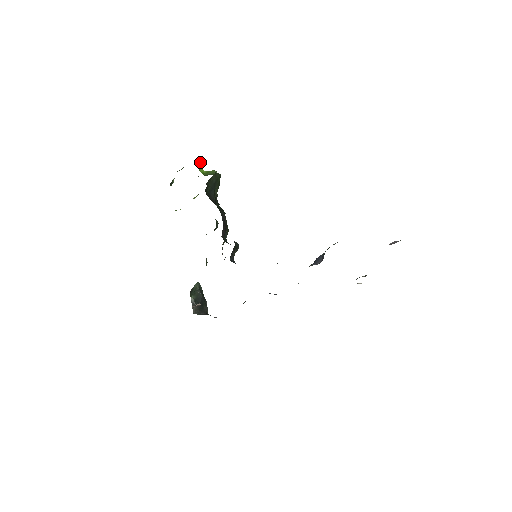
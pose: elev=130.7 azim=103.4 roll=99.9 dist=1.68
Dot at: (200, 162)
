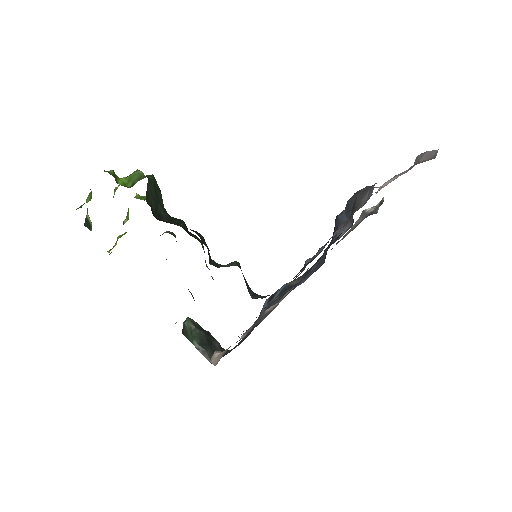
Dot at: (112, 171)
